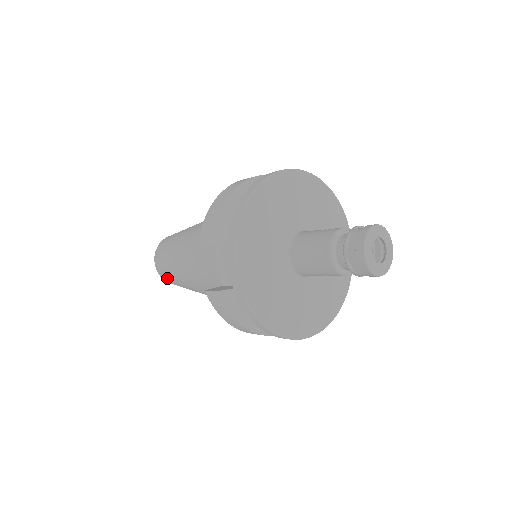
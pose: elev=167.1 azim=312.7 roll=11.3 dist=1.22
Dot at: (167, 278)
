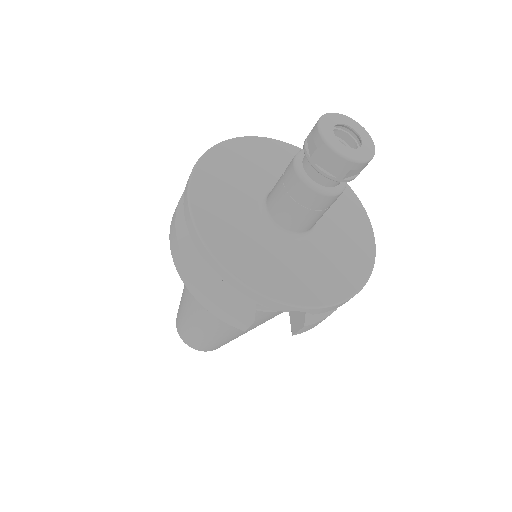
Dot at: occluded
